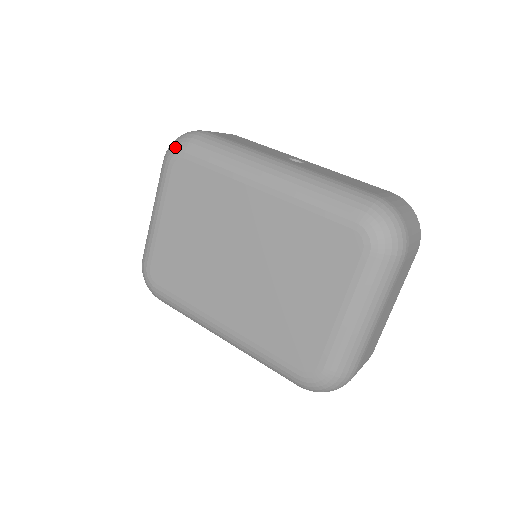
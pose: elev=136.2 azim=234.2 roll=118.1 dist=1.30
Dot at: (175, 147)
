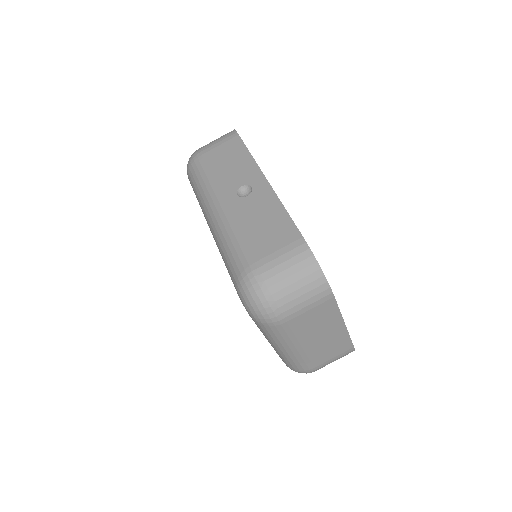
Dot at: occluded
